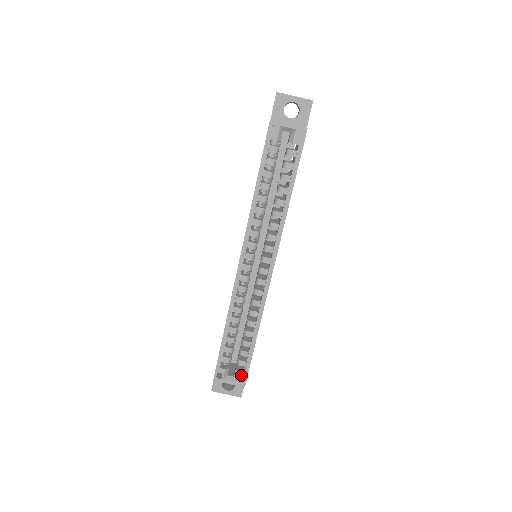
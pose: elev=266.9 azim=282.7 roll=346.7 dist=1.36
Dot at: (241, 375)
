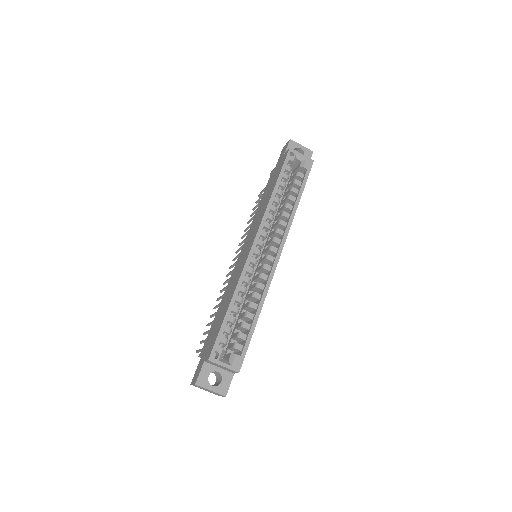
Dot at: (238, 358)
